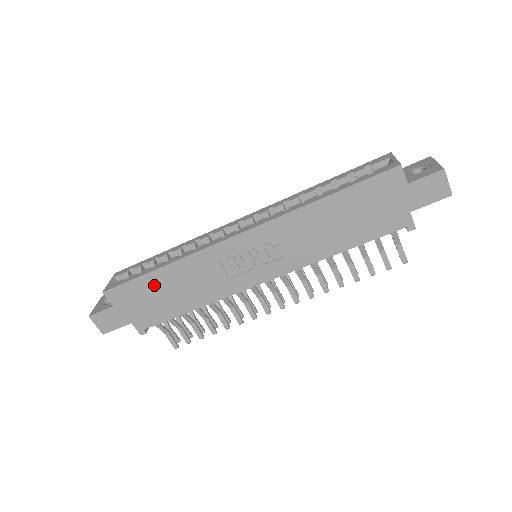
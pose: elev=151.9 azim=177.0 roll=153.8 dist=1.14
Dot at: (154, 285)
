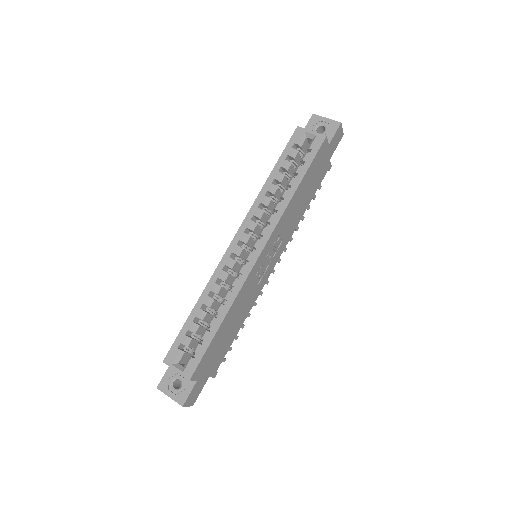
Dot at: (220, 337)
